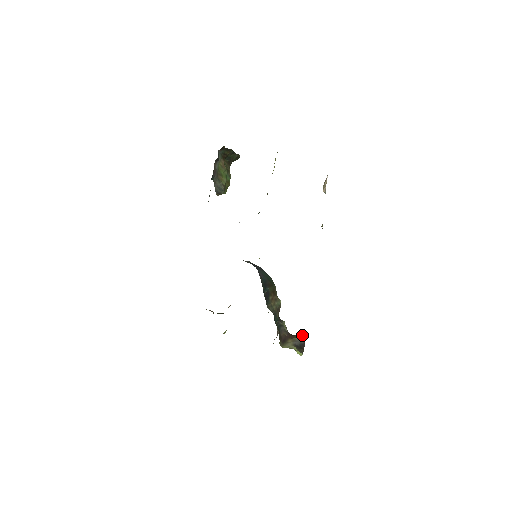
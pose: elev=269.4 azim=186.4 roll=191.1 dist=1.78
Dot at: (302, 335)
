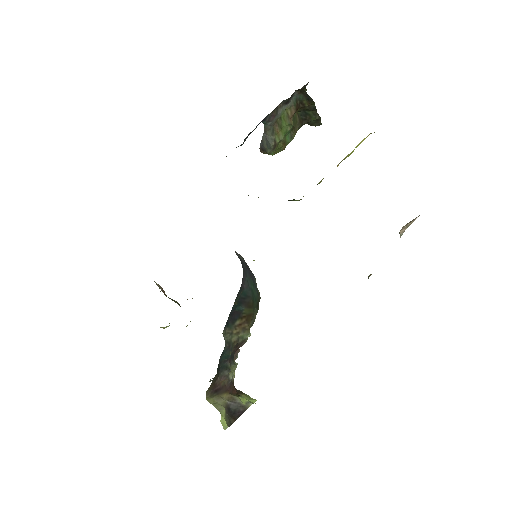
Dot at: (249, 398)
